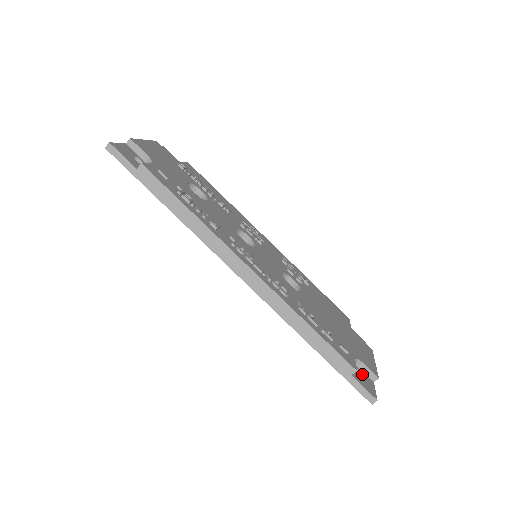
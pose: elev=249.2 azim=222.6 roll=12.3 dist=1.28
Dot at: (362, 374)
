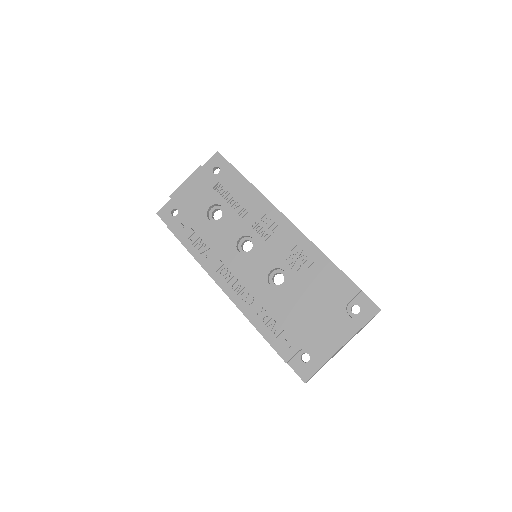
Dot at: (310, 359)
